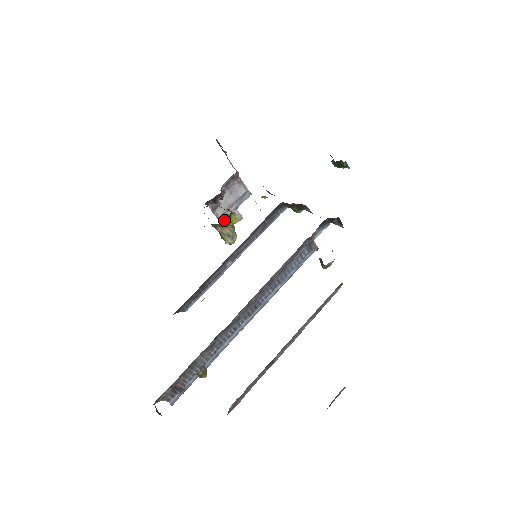
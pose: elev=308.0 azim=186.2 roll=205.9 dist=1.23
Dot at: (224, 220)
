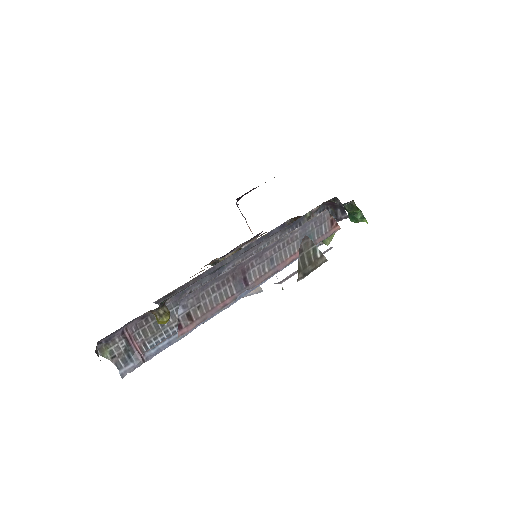
Dot at: occluded
